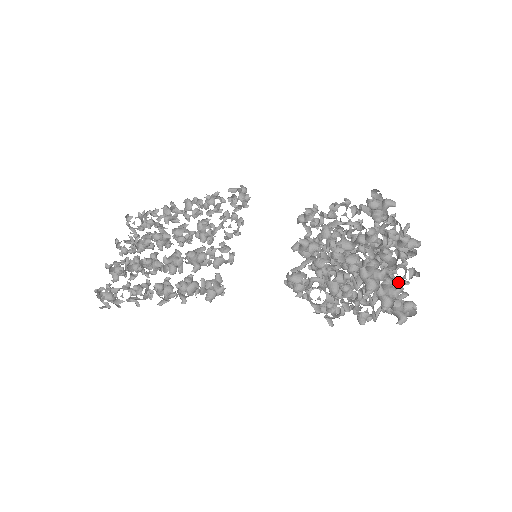
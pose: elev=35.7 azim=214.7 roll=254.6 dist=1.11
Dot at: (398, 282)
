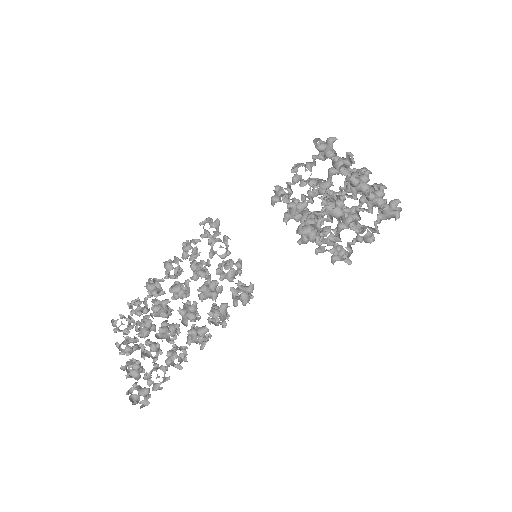
Dot at: occluded
